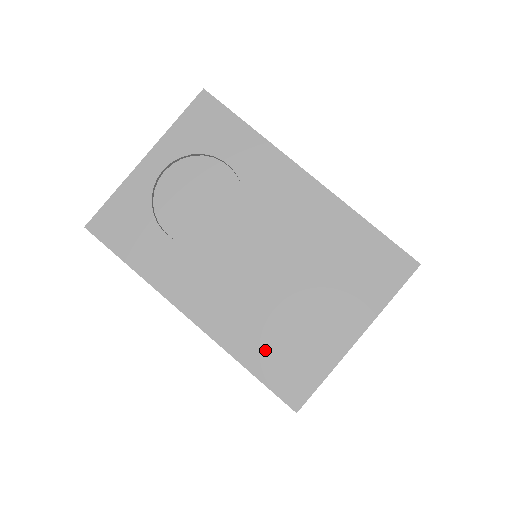
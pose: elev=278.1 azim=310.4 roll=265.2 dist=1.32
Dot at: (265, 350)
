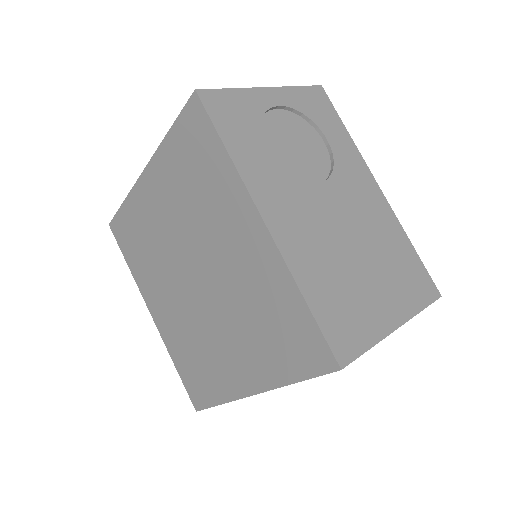
Dot at: (326, 294)
